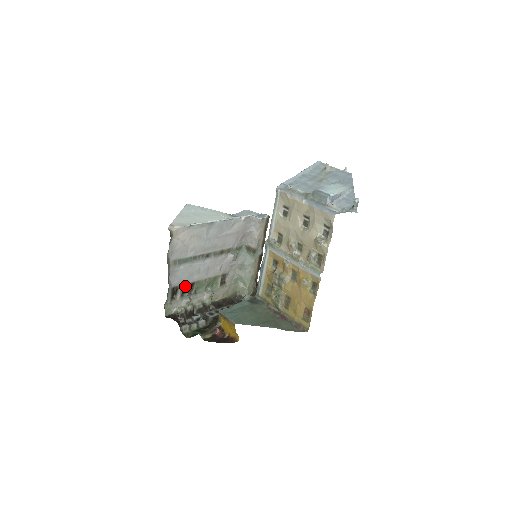
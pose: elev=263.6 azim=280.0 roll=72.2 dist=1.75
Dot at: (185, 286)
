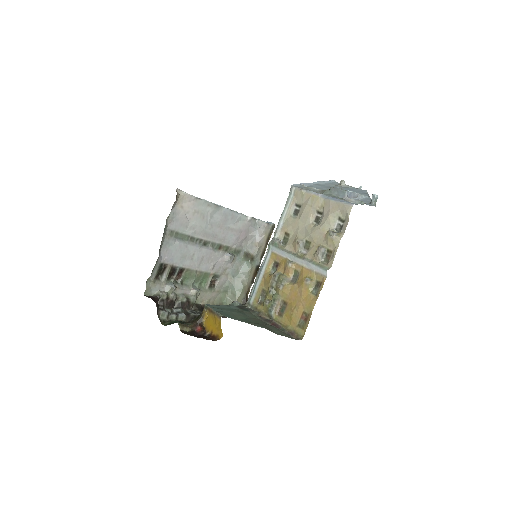
Dot at: (174, 269)
